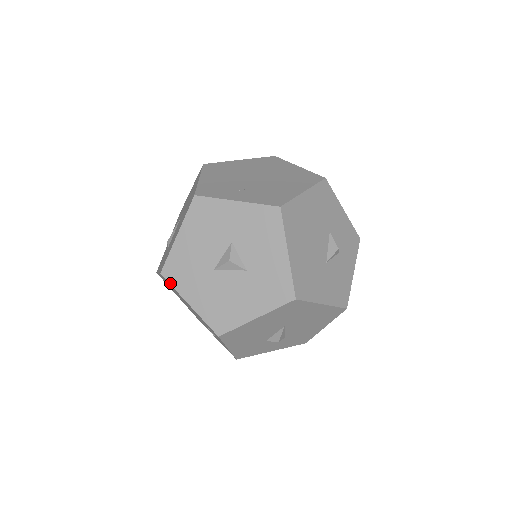
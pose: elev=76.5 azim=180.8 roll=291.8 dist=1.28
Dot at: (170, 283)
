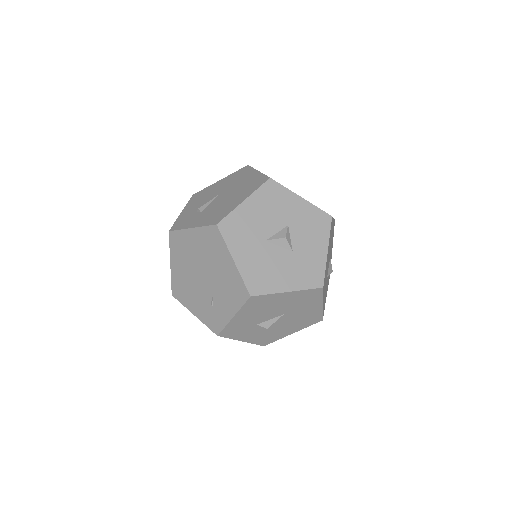
Dot at: (223, 236)
